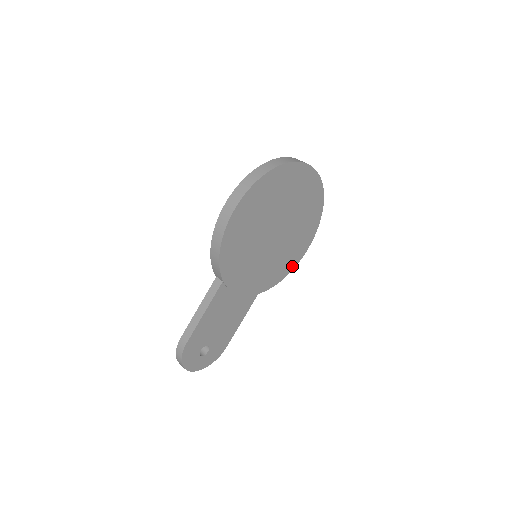
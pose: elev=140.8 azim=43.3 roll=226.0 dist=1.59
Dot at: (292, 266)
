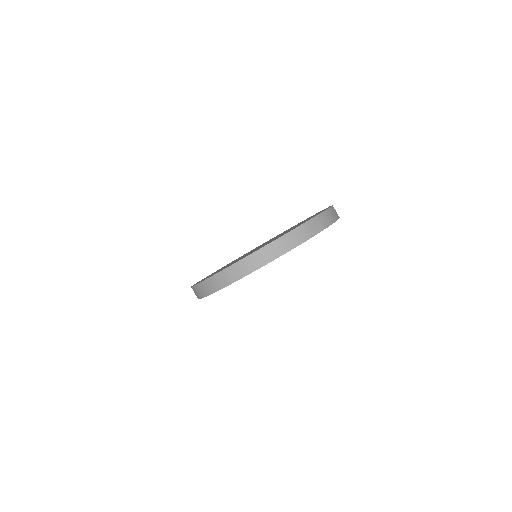
Dot at: occluded
